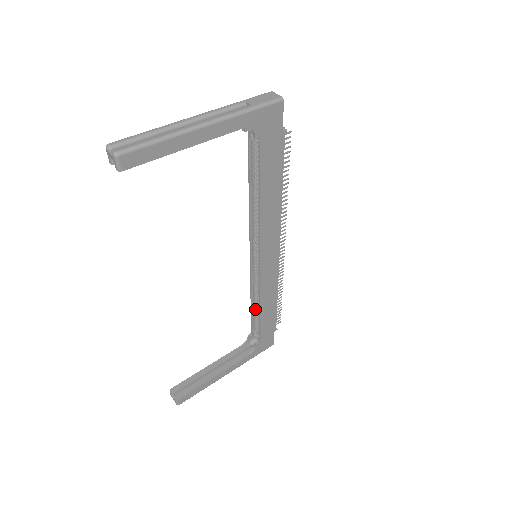
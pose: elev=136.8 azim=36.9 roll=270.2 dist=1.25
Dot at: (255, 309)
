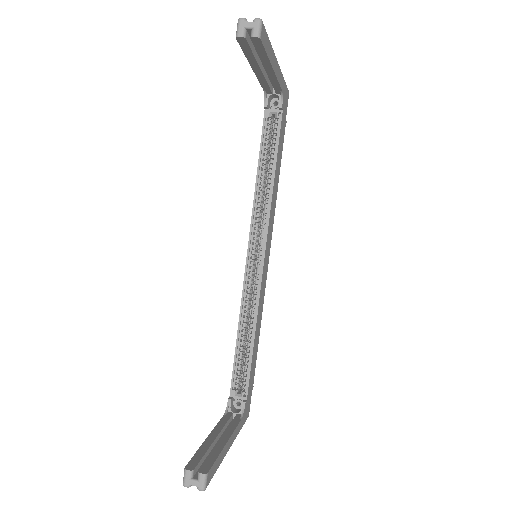
Dot at: (241, 346)
